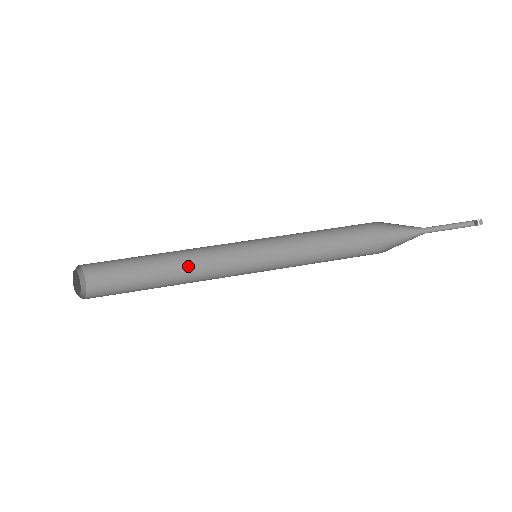
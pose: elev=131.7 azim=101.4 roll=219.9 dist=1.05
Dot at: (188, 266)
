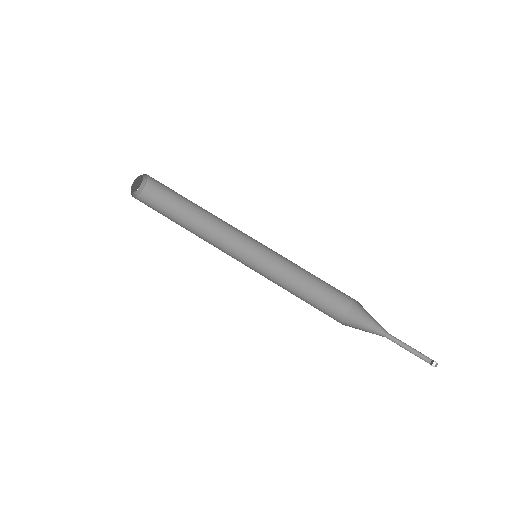
Dot at: (216, 218)
